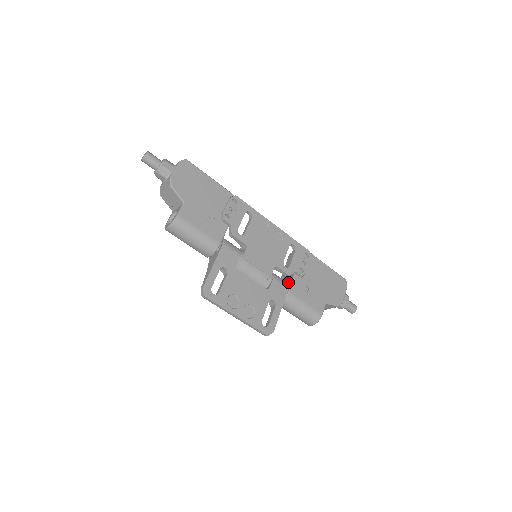
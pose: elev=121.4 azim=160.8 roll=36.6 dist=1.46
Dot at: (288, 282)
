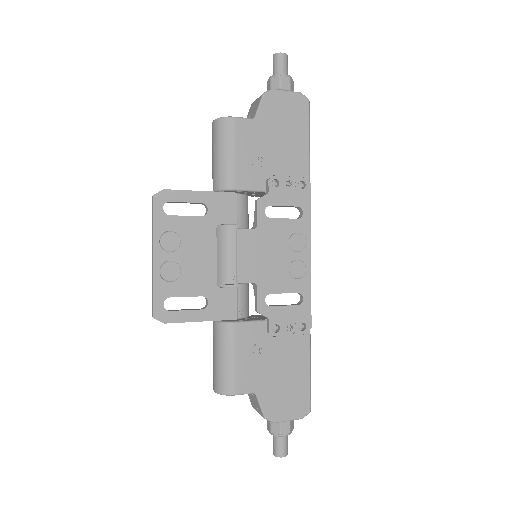
Dot at: (250, 318)
